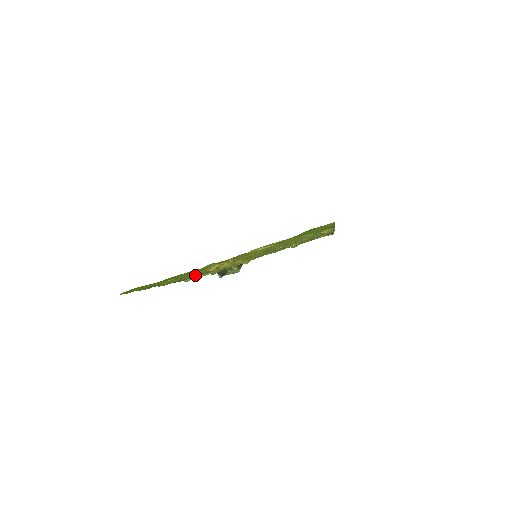
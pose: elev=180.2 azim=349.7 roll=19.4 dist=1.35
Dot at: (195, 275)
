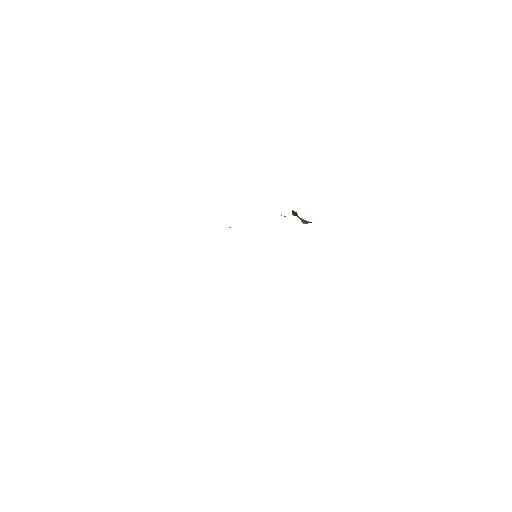
Dot at: occluded
